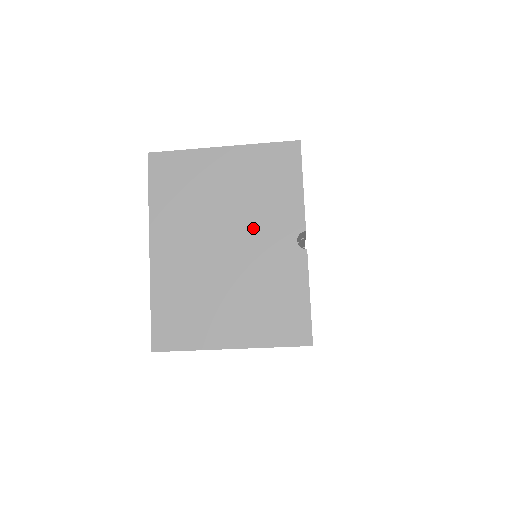
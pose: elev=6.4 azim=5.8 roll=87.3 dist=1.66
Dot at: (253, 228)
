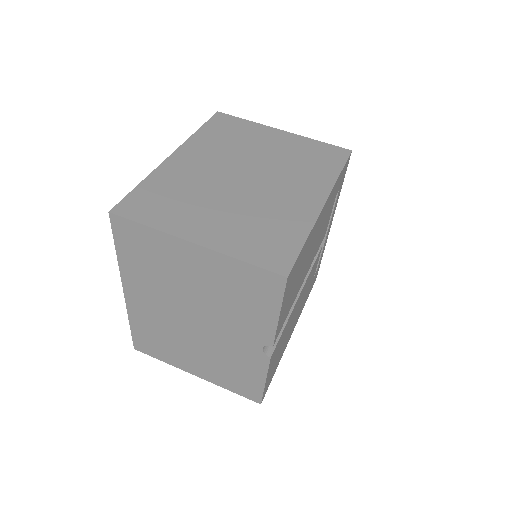
Dot at: (221, 321)
